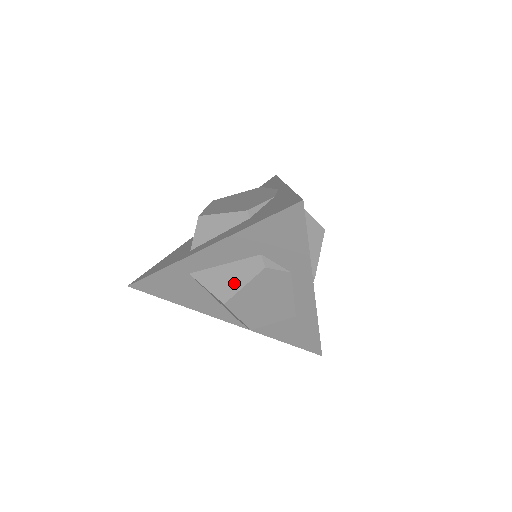
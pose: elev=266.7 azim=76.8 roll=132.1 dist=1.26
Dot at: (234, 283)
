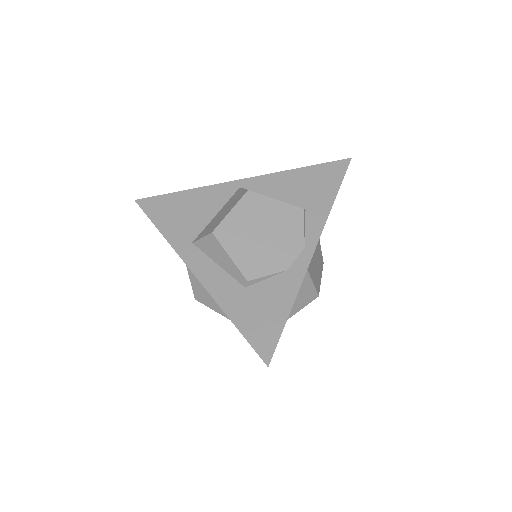
Dot at: (208, 300)
